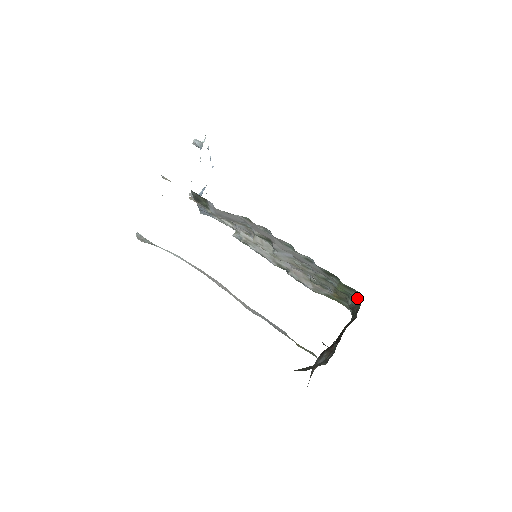
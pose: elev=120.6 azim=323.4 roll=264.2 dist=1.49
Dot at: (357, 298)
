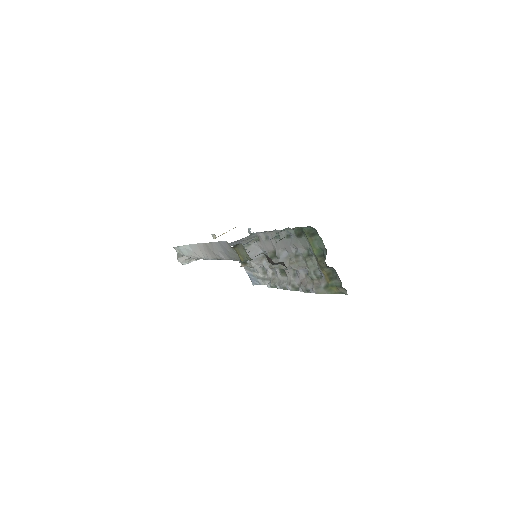
Dot at: (323, 244)
